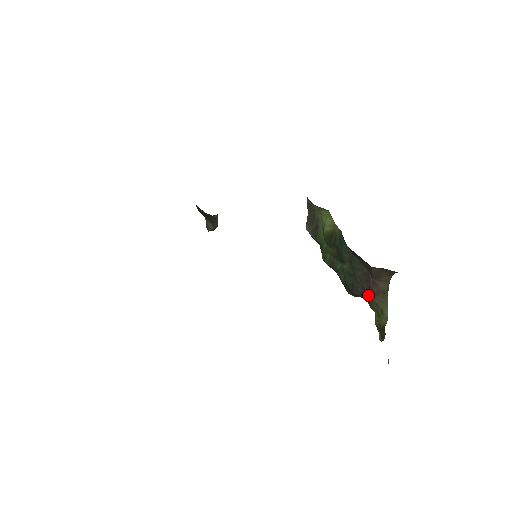
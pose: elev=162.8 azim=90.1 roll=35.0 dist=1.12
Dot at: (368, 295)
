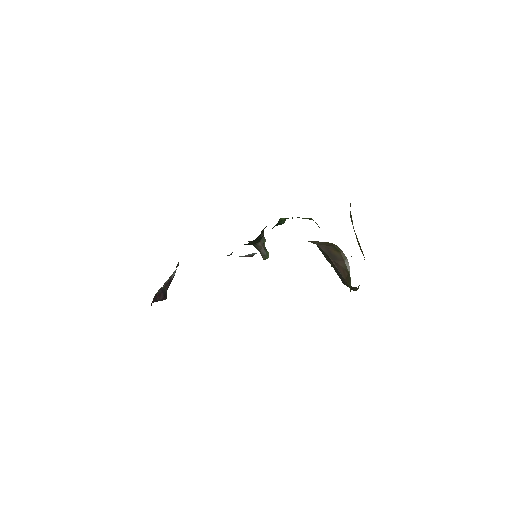
Dot at: (343, 279)
